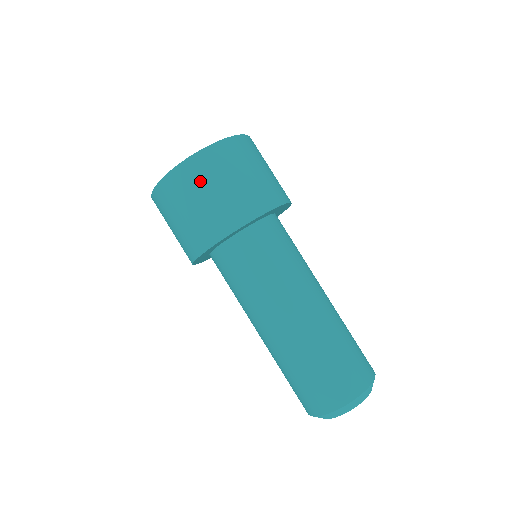
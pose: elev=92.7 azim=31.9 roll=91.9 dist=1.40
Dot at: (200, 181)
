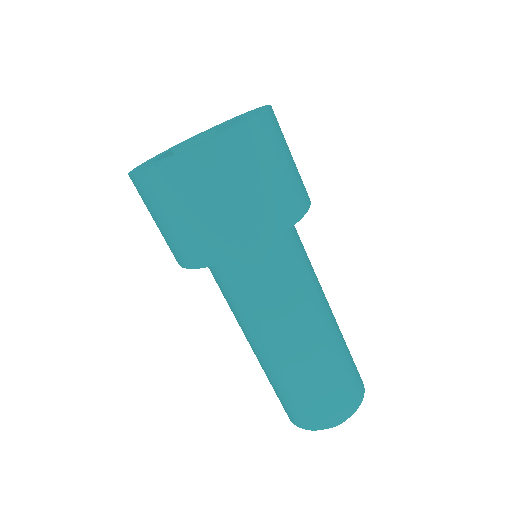
Dot at: (179, 196)
